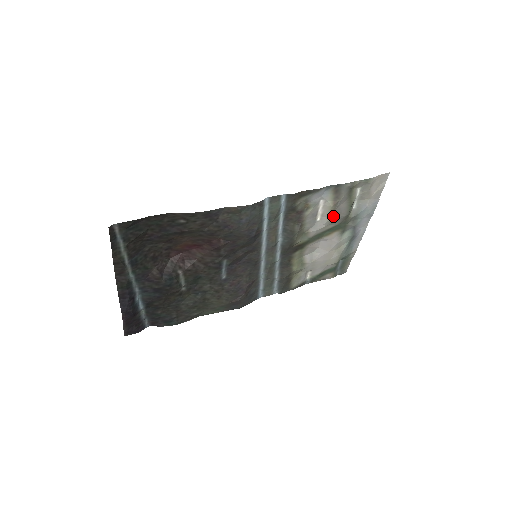
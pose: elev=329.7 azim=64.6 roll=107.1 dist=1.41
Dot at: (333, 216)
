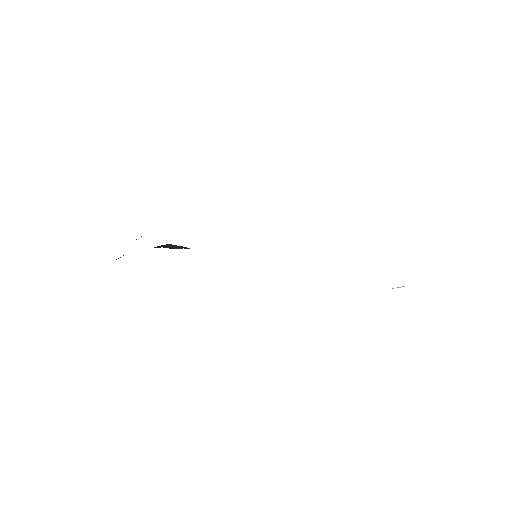
Dot at: occluded
